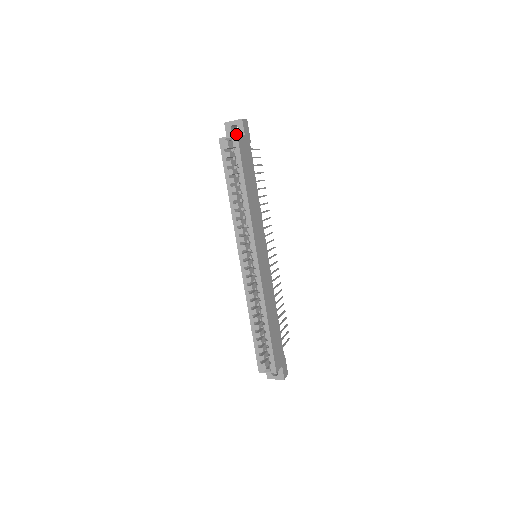
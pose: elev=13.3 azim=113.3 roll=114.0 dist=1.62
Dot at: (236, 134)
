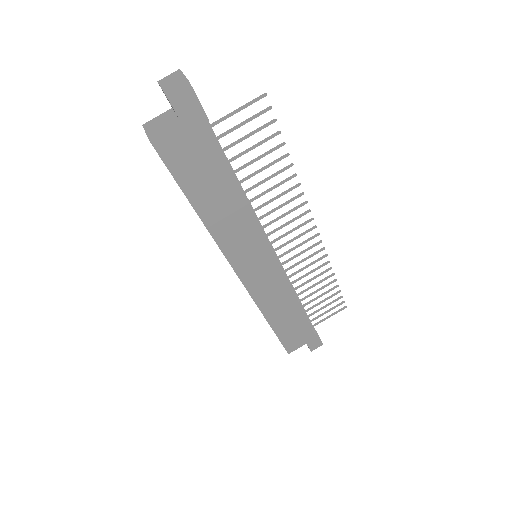
Dot at: occluded
